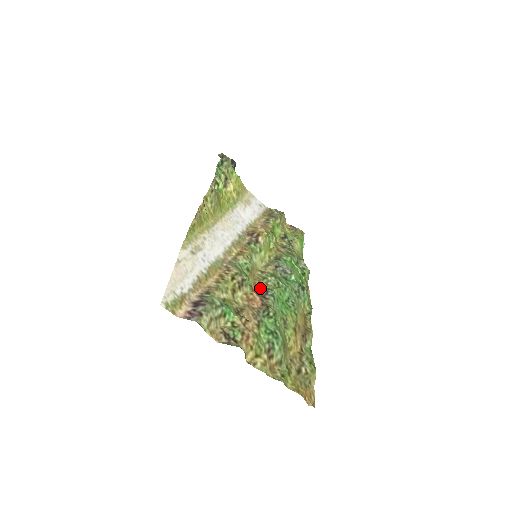
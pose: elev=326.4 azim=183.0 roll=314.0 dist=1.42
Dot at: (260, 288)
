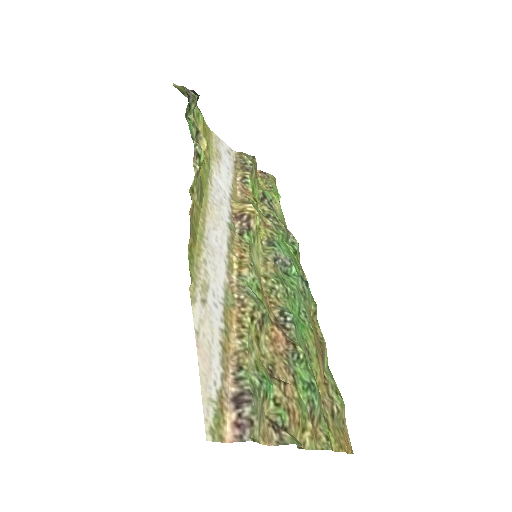
Dot at: (275, 312)
